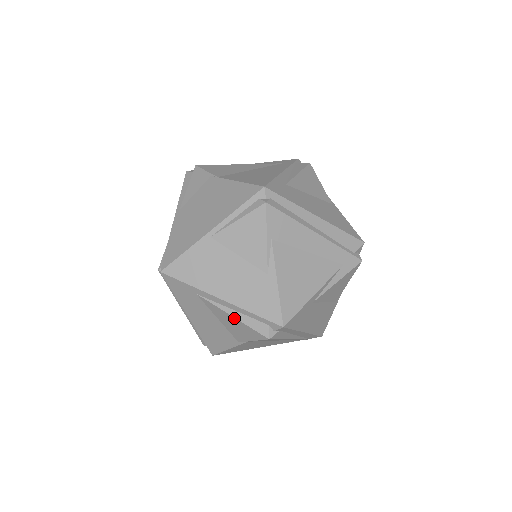
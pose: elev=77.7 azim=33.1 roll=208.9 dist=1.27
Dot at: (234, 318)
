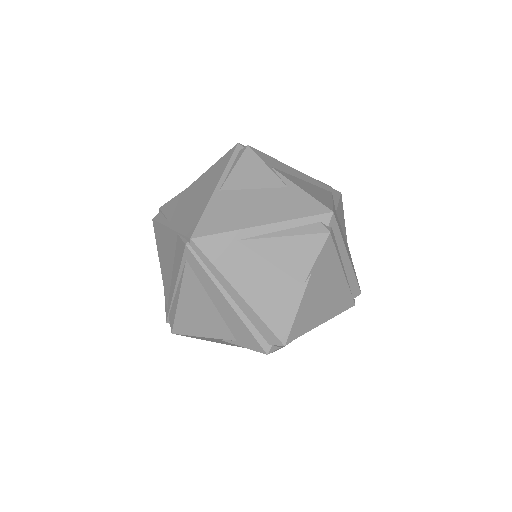
Dot at: (286, 238)
